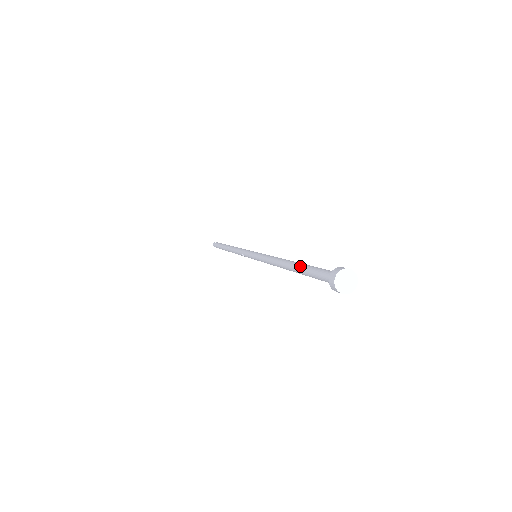
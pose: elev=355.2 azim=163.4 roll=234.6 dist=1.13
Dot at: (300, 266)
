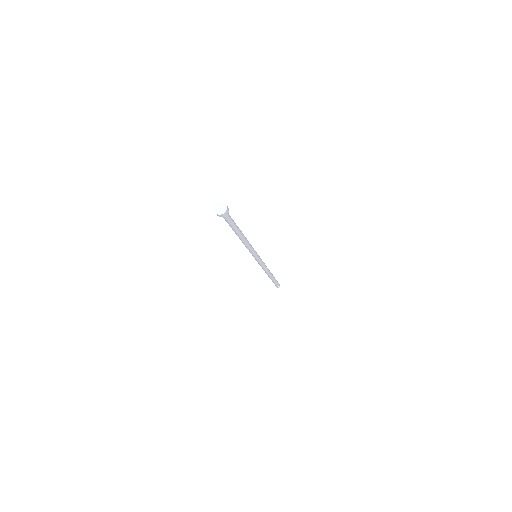
Dot at: occluded
